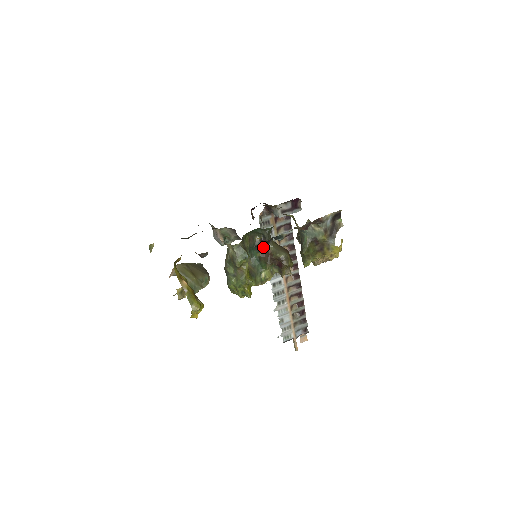
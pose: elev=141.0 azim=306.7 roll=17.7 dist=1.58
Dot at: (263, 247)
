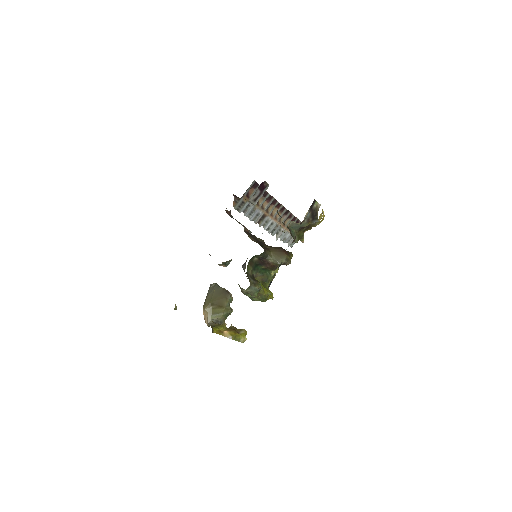
Dot at: (264, 262)
